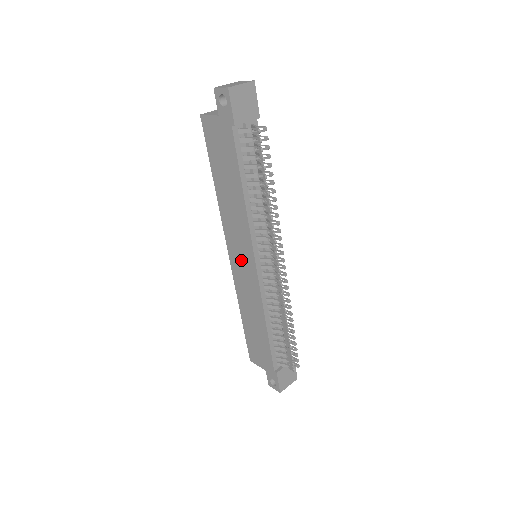
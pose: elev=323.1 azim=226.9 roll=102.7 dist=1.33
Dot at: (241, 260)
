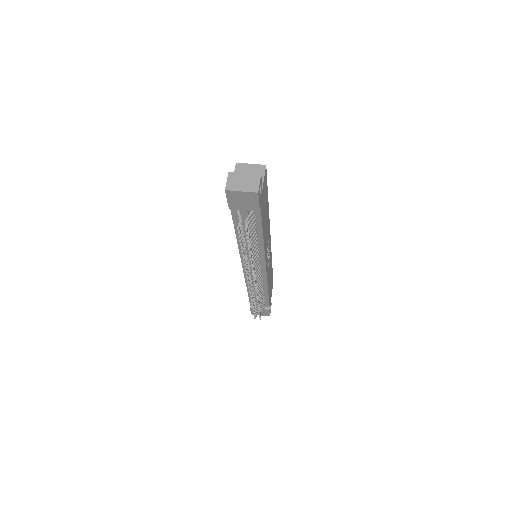
Dot at: occluded
